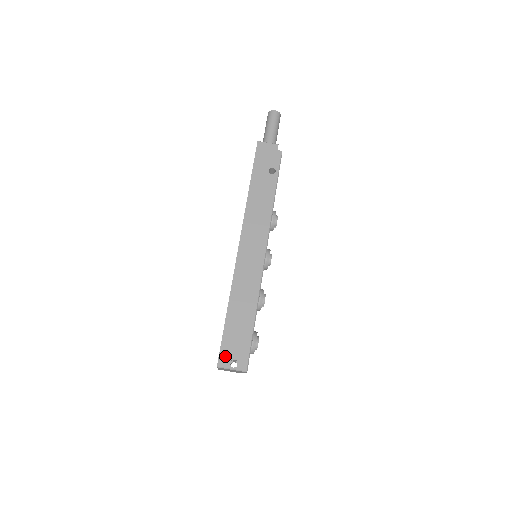
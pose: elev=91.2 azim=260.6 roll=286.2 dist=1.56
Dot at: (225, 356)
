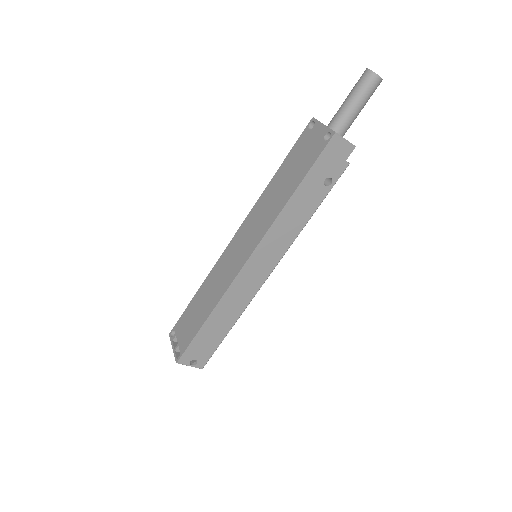
Dot at: (188, 356)
